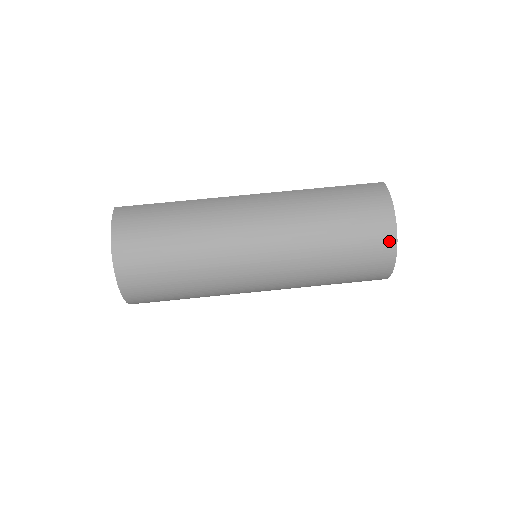
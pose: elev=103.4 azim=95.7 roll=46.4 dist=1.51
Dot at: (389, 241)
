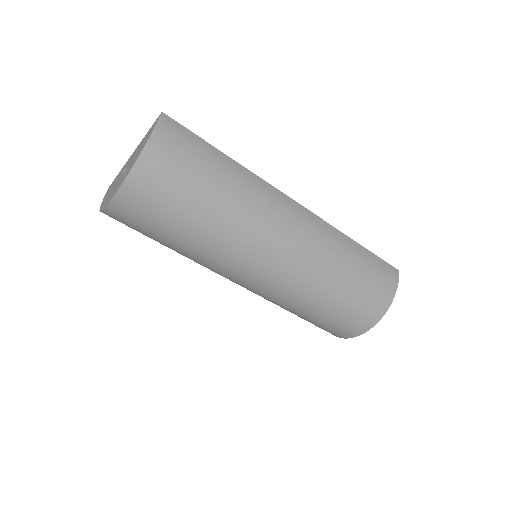
Dot at: (366, 325)
